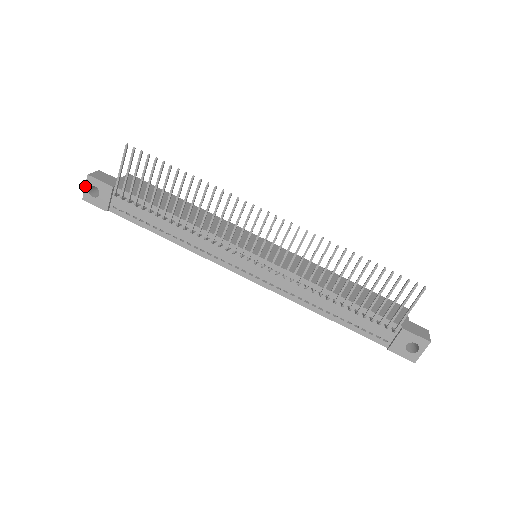
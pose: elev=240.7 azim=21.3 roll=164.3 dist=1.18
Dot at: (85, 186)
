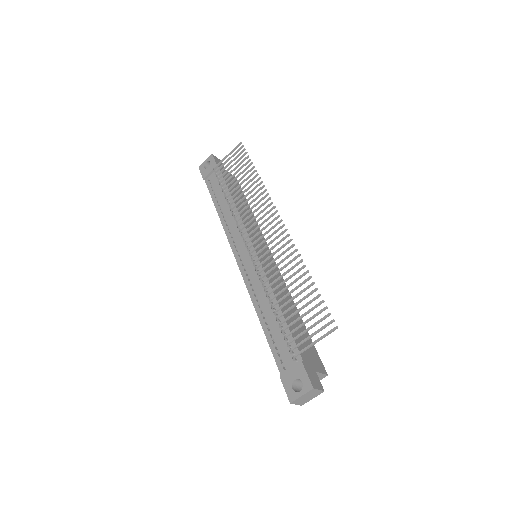
Dot at: (206, 160)
